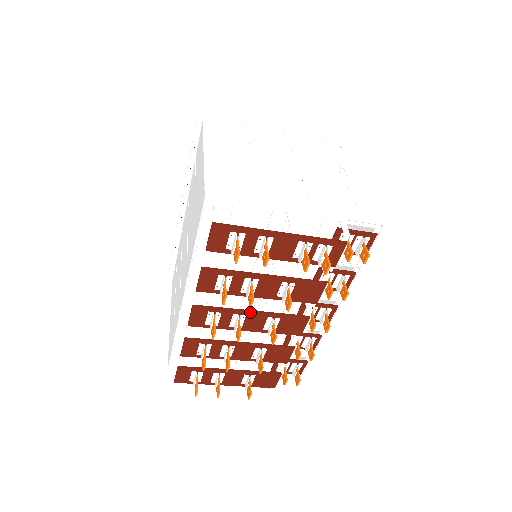
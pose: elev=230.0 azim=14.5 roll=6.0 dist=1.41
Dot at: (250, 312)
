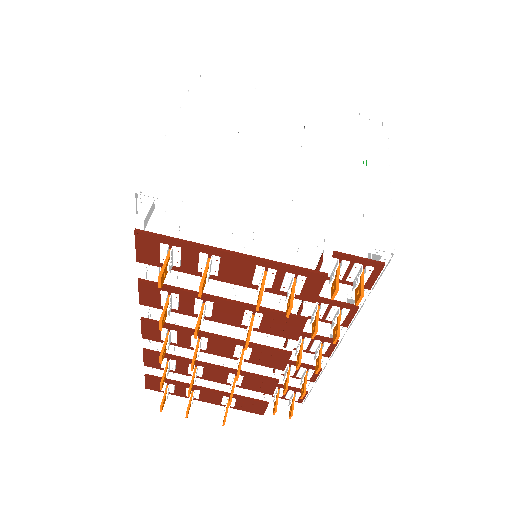
Dot at: (212, 336)
